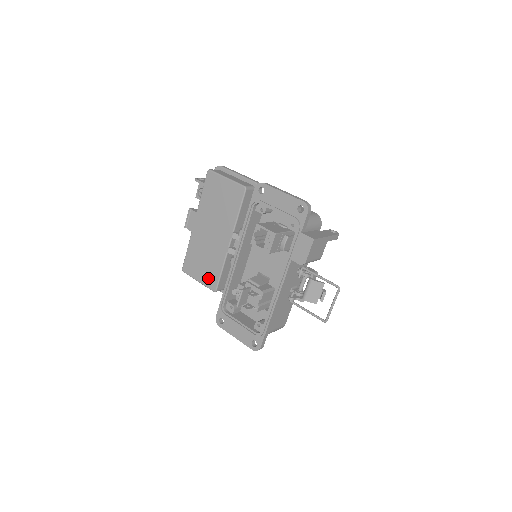
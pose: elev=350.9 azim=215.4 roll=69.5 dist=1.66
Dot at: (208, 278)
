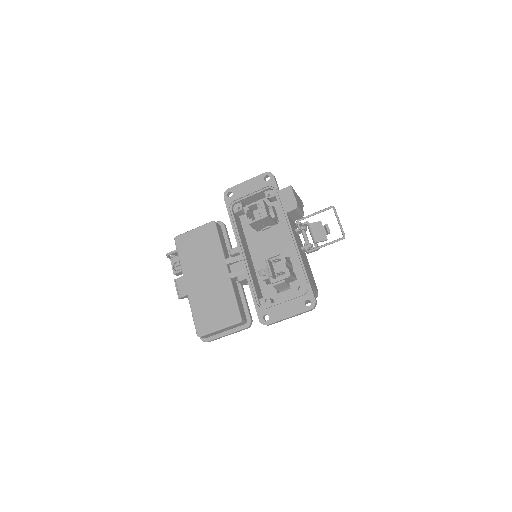
Dot at: (227, 316)
